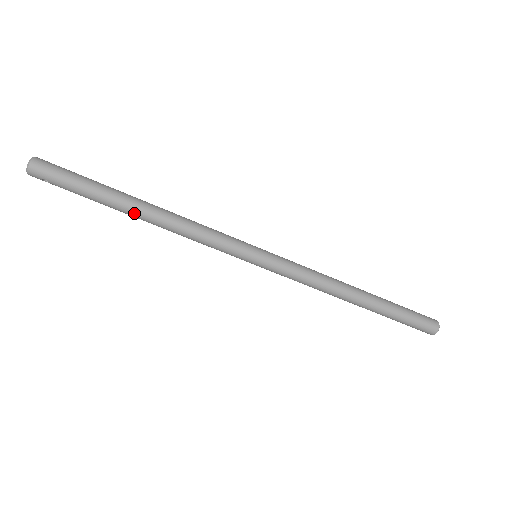
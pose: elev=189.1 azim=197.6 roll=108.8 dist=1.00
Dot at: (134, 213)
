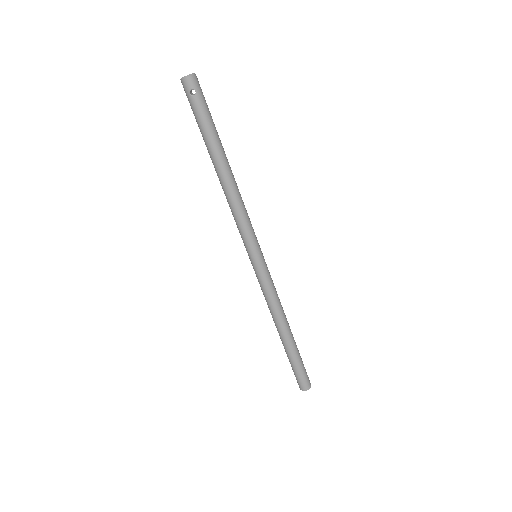
Dot at: (224, 163)
